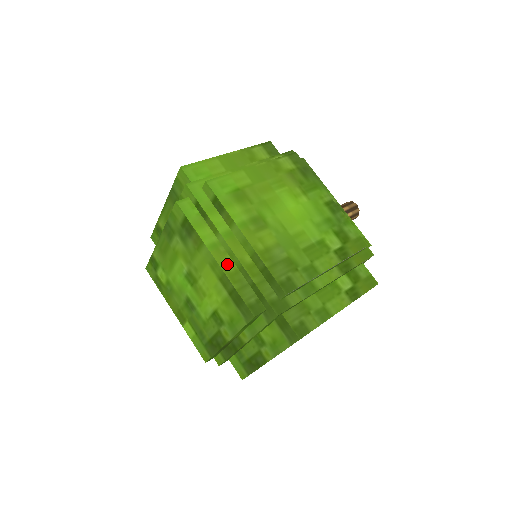
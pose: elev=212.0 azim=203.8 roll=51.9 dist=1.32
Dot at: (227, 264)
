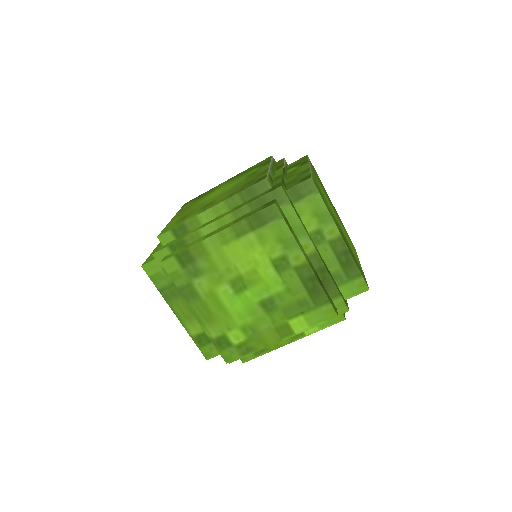
Dot at: (226, 226)
